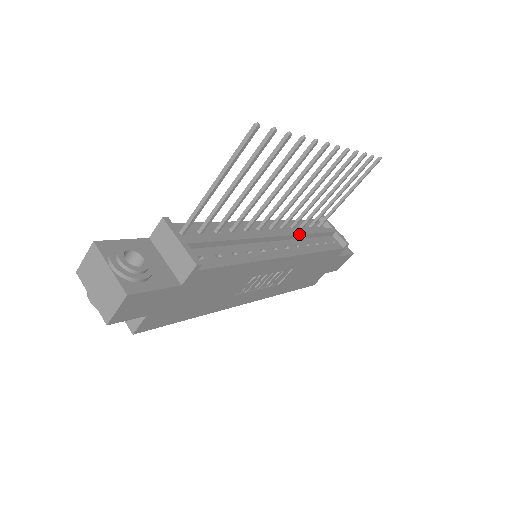
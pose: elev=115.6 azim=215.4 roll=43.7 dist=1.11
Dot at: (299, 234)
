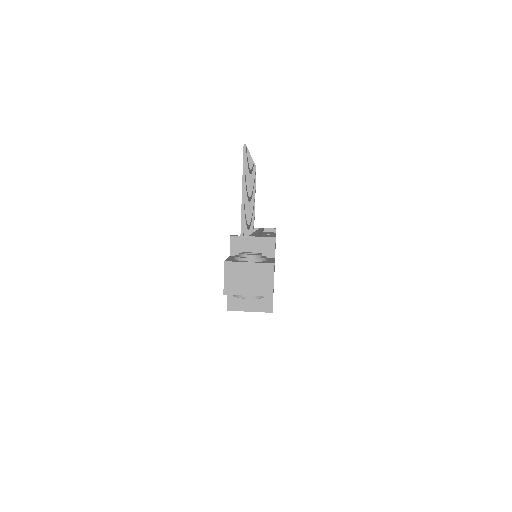
Dot at: occluded
